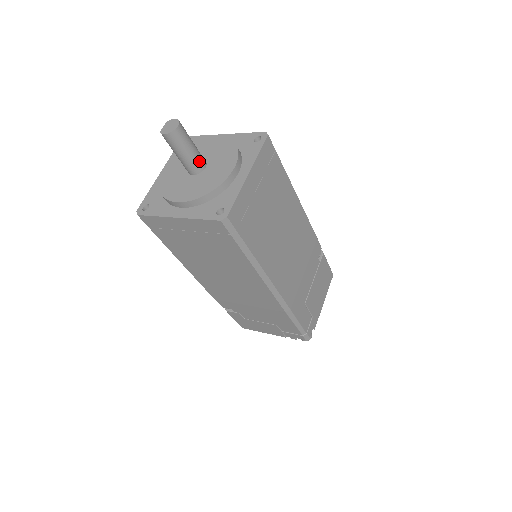
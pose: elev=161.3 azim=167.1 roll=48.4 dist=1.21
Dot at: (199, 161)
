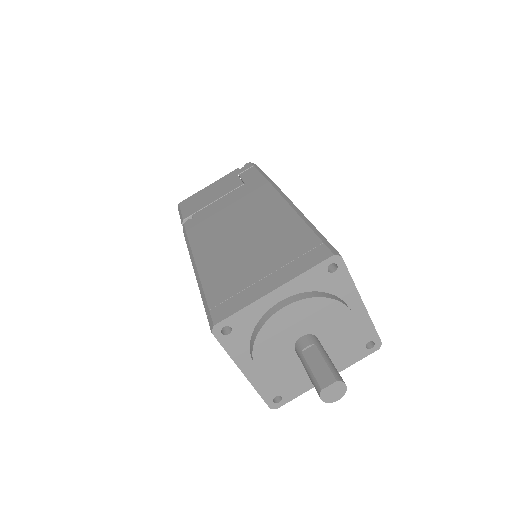
Dot at: occluded
